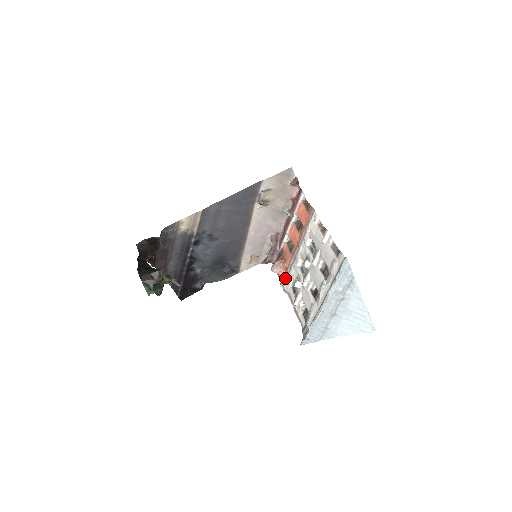
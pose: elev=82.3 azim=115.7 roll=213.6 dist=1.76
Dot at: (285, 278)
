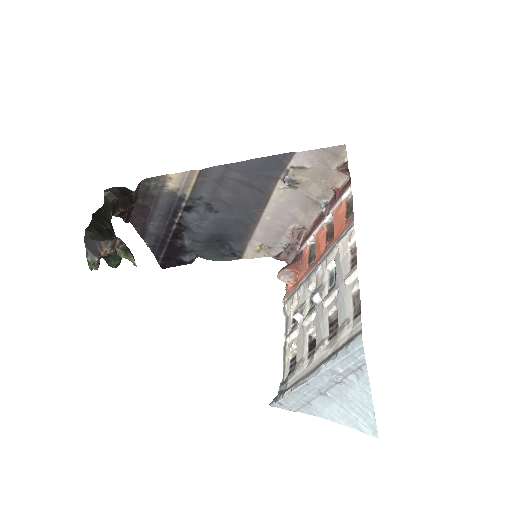
Dot at: (290, 295)
